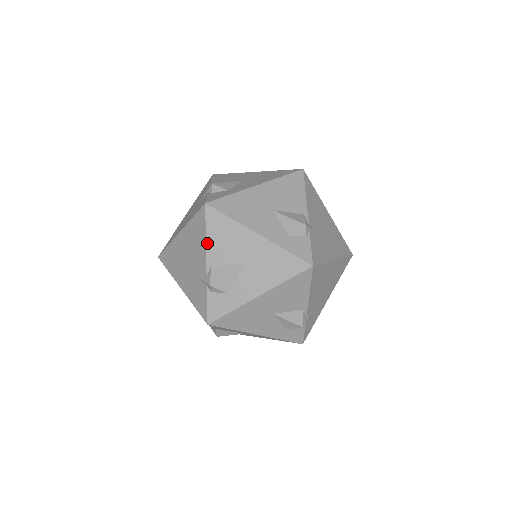
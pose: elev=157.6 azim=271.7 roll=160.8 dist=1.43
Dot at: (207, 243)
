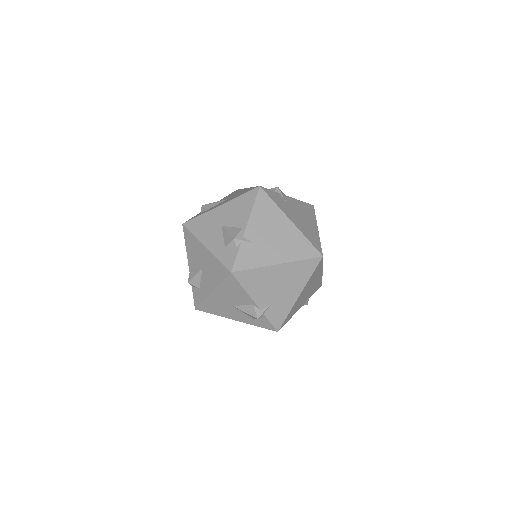
Dot at: occluded
